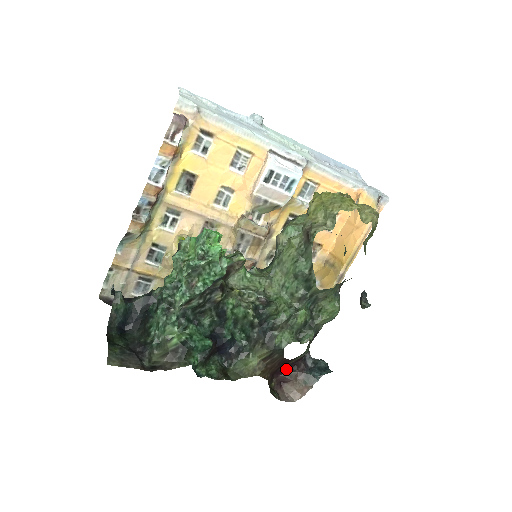
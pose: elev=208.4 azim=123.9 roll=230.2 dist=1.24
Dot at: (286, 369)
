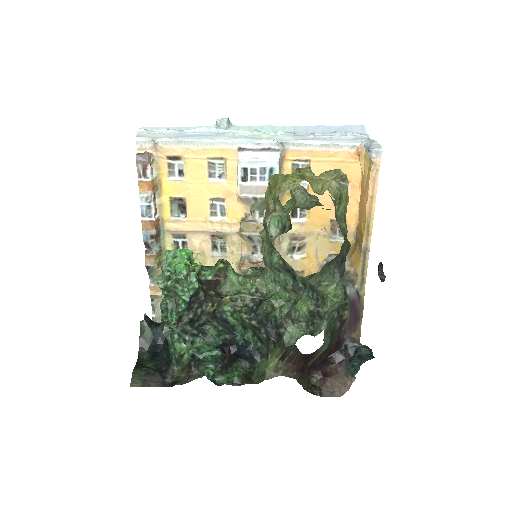
Dot at: (324, 363)
